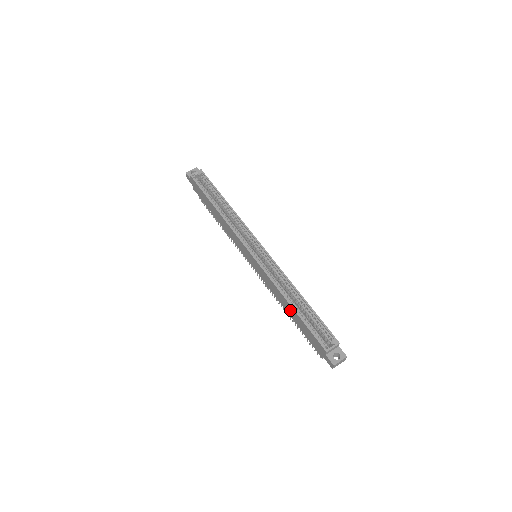
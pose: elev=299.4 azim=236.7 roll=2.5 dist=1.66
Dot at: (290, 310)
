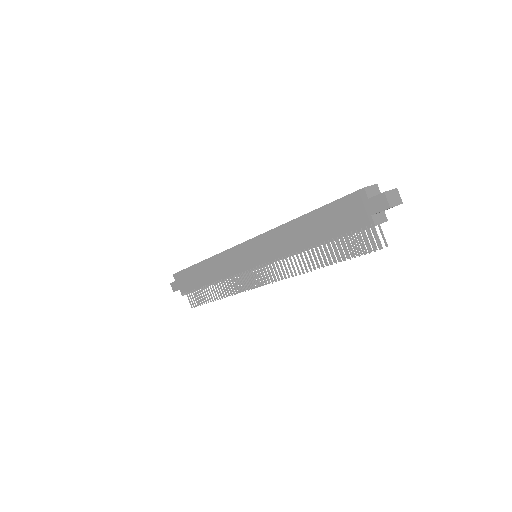
Dot at: (307, 228)
